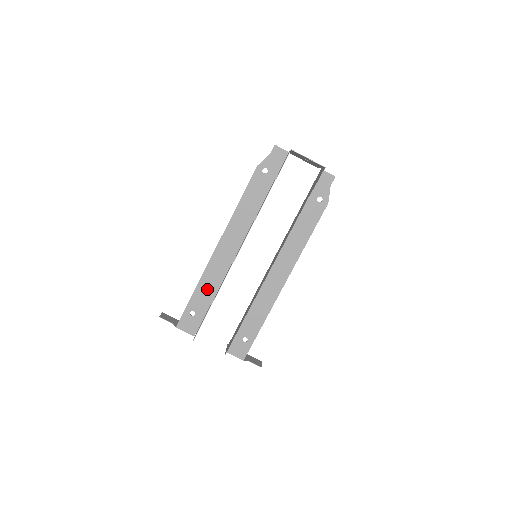
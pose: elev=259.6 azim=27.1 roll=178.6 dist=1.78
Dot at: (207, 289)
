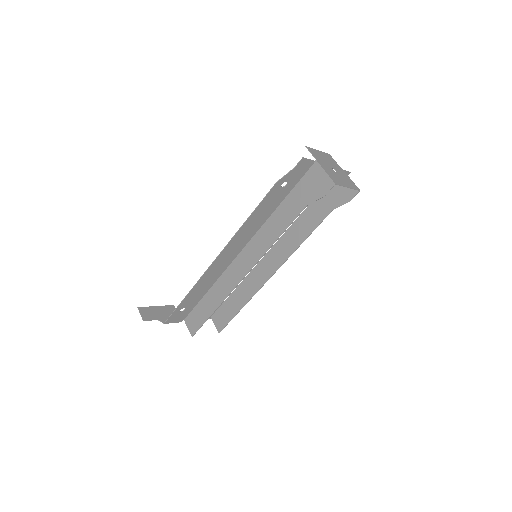
Dot at: (200, 290)
